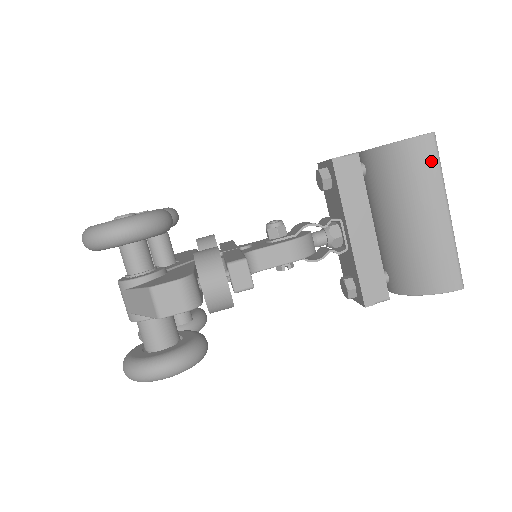
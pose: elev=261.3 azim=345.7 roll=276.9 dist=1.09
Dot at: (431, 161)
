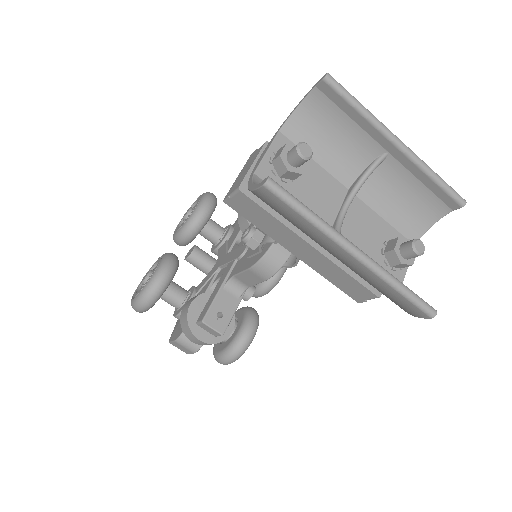
Dot at: (289, 212)
